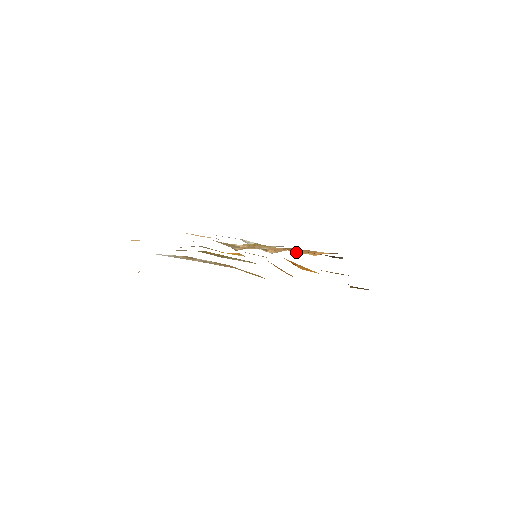
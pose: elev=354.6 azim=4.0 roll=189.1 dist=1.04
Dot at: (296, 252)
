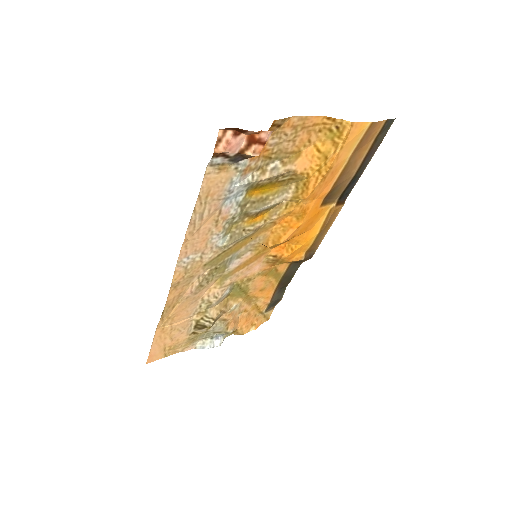
Dot at: (244, 328)
